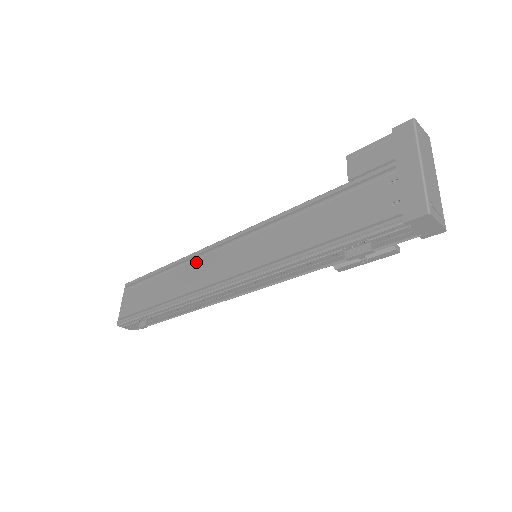
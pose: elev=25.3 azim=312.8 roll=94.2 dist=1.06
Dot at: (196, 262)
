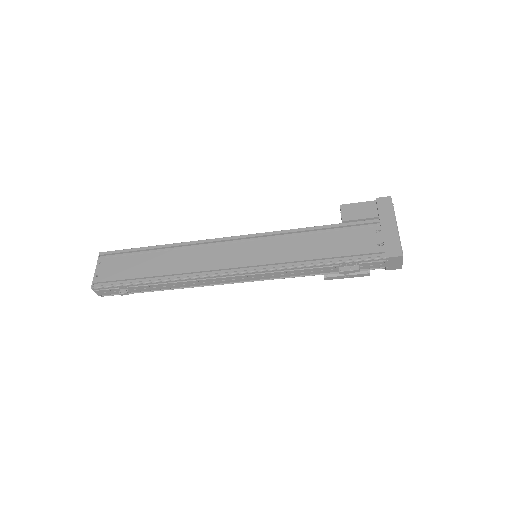
Dot at: (197, 249)
